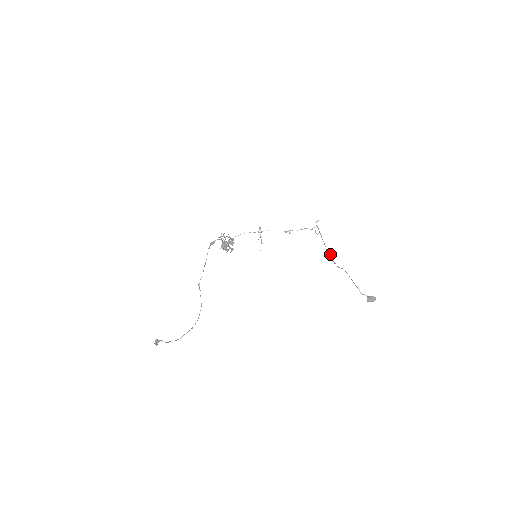
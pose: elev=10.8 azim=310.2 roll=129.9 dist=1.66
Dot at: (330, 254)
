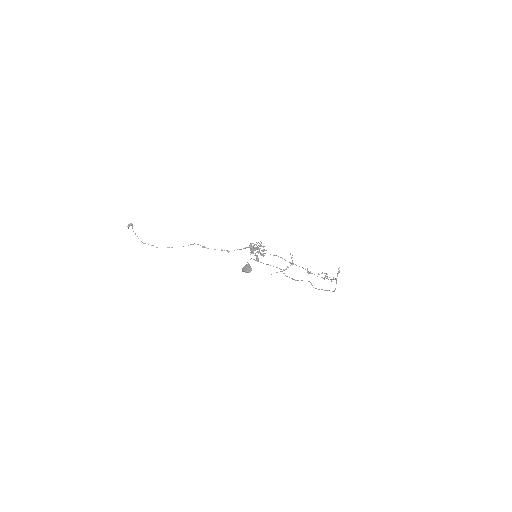
Dot at: occluded
